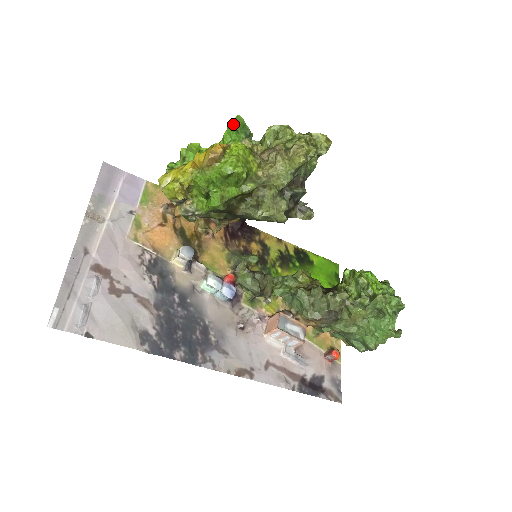
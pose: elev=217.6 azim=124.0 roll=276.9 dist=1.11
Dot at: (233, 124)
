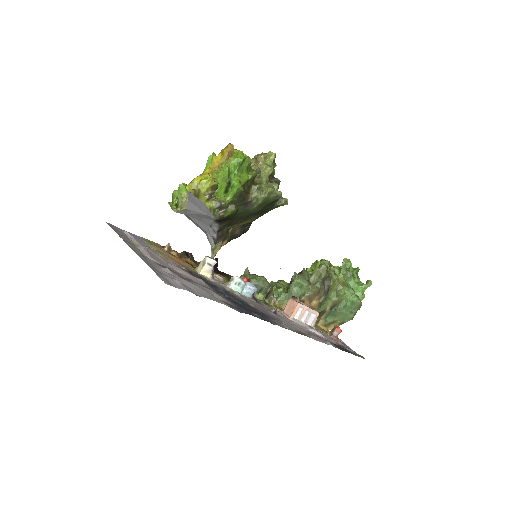
Dot at: occluded
